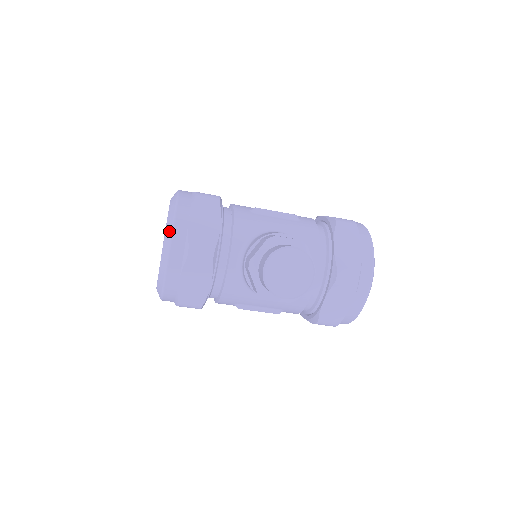
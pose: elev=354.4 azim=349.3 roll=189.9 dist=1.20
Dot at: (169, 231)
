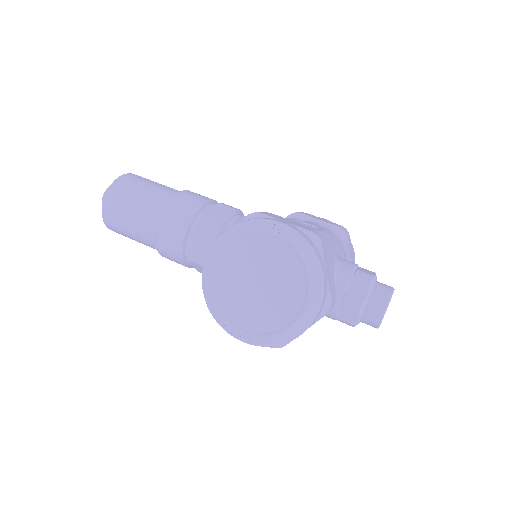
Dot at: (319, 289)
